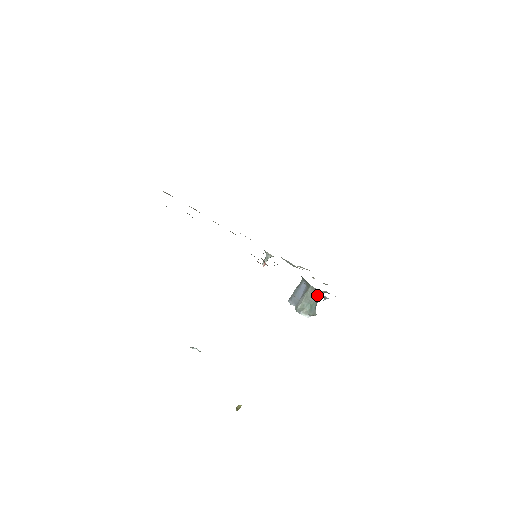
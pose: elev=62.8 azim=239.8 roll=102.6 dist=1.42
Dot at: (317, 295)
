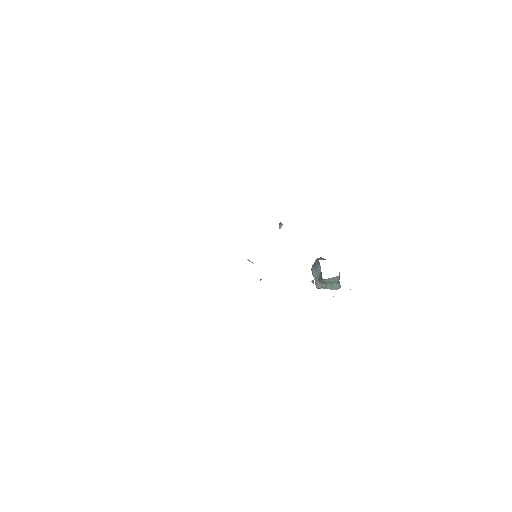
Dot at: (335, 278)
